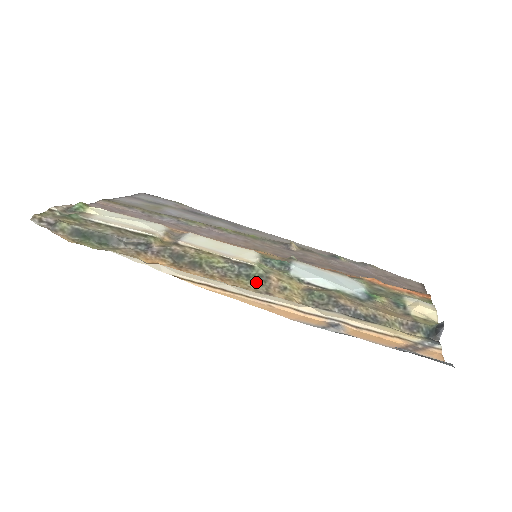
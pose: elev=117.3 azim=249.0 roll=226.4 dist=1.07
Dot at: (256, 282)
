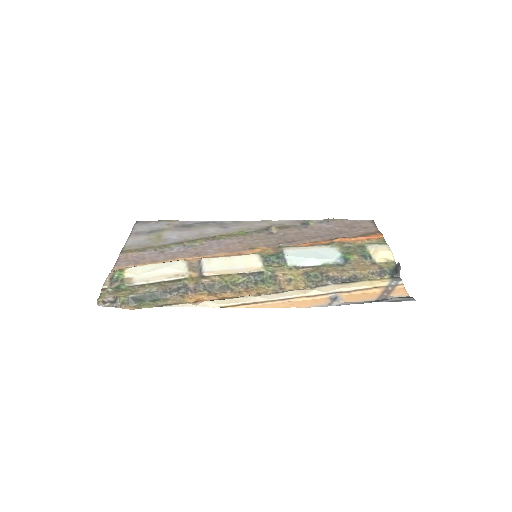
Dot at: (270, 284)
